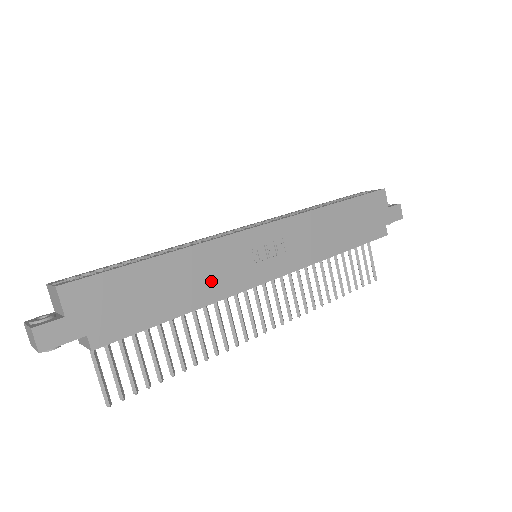
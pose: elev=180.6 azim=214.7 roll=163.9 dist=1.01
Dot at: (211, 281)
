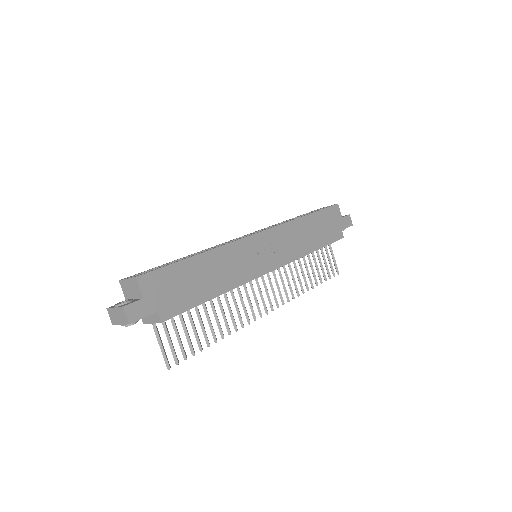
Dot at: (232, 272)
